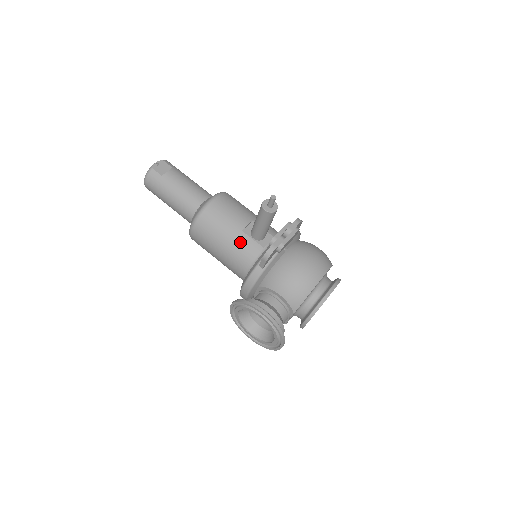
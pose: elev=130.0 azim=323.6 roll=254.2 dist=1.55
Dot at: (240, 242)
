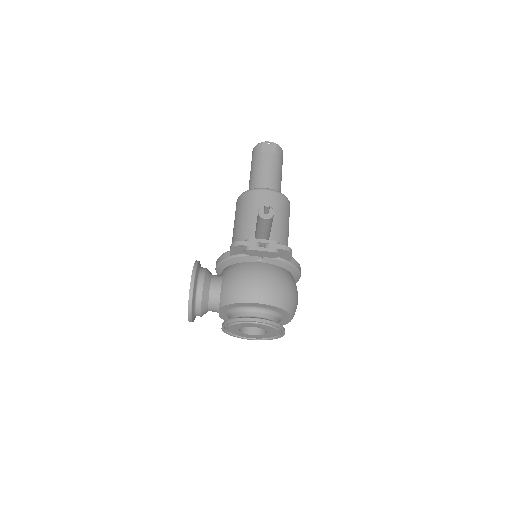
Dot at: (245, 230)
